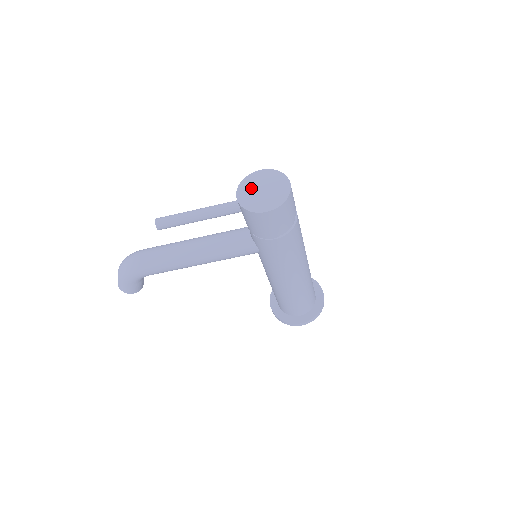
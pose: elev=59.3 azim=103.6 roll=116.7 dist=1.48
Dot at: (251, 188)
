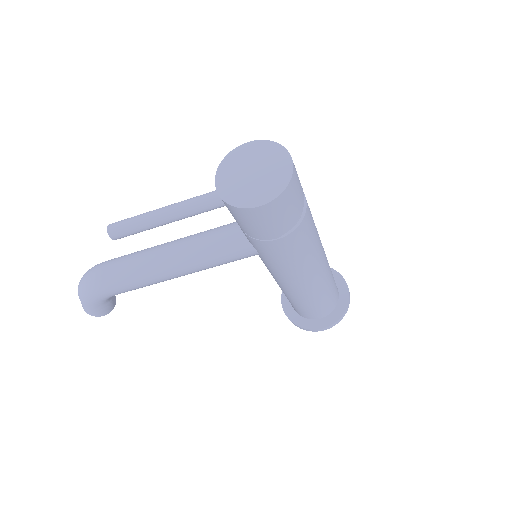
Dot at: (235, 171)
